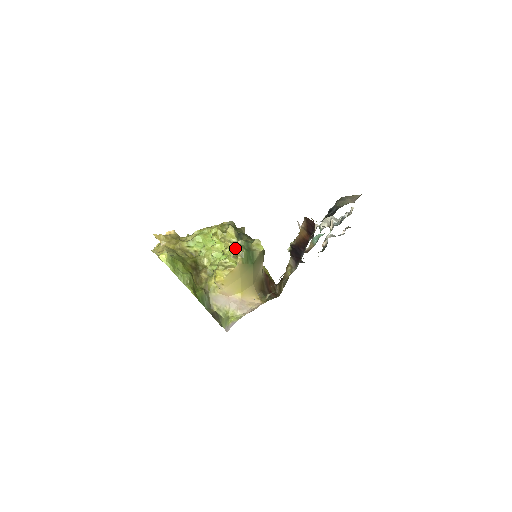
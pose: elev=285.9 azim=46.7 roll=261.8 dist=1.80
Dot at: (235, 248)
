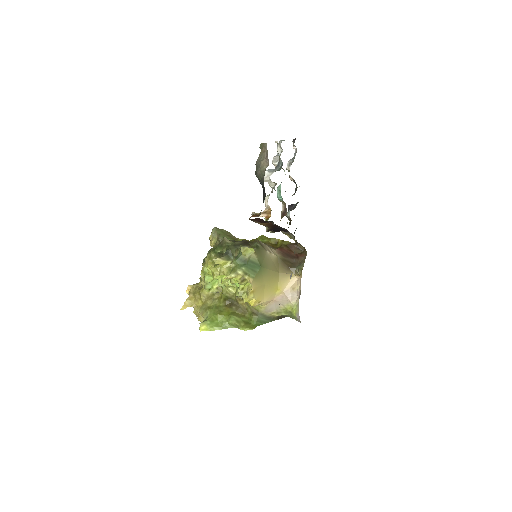
Dot at: (235, 276)
